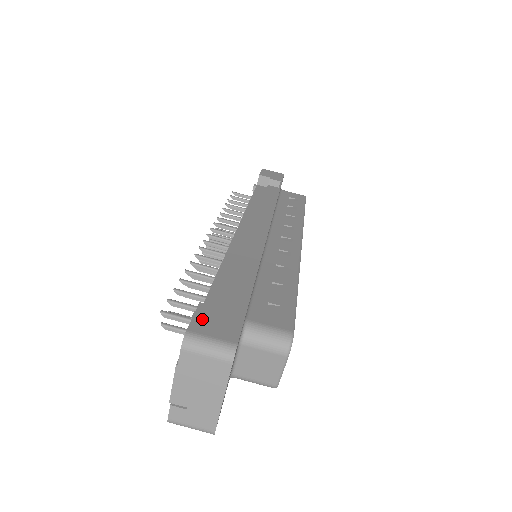
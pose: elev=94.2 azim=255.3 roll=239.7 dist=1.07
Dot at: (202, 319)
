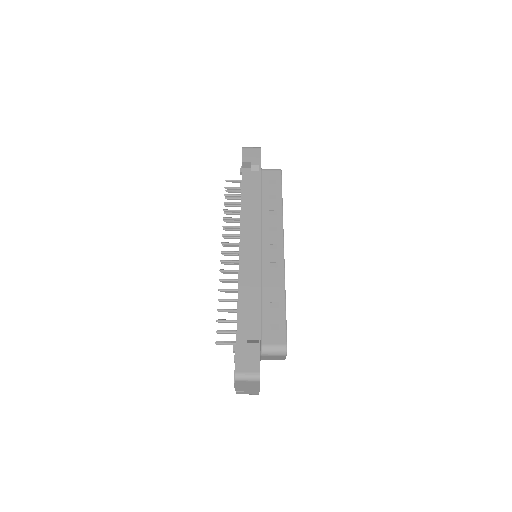
Dot at: (240, 361)
